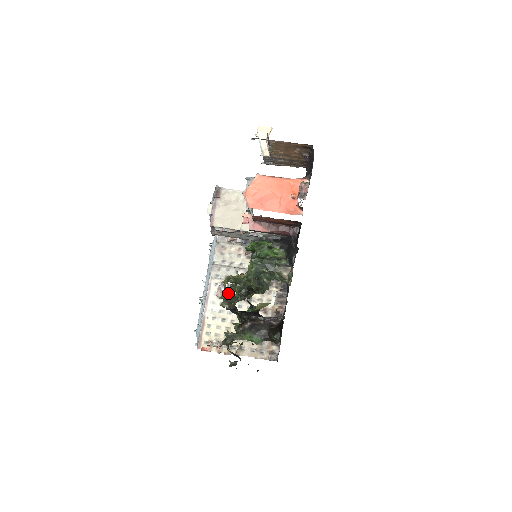
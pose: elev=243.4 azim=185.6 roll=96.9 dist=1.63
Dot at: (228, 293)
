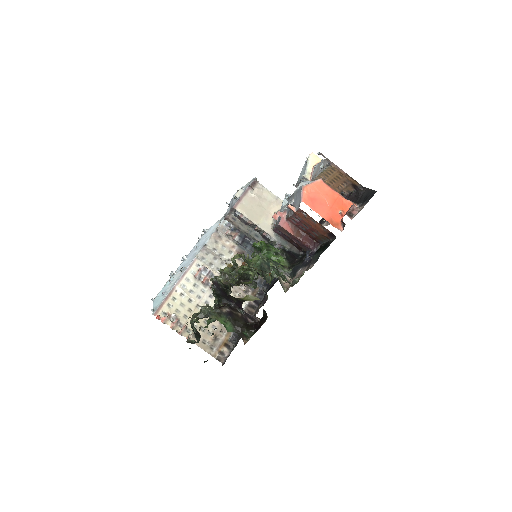
Dot at: (231, 269)
